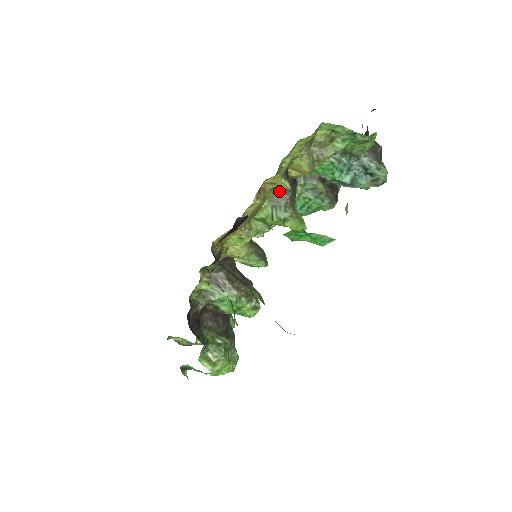
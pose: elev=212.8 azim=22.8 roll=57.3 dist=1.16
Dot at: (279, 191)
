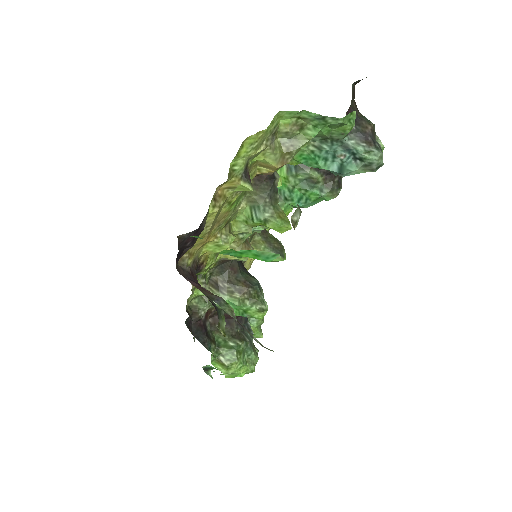
Dot at: (255, 190)
